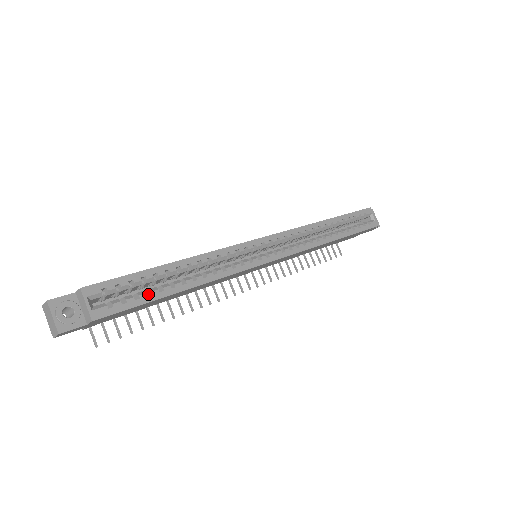
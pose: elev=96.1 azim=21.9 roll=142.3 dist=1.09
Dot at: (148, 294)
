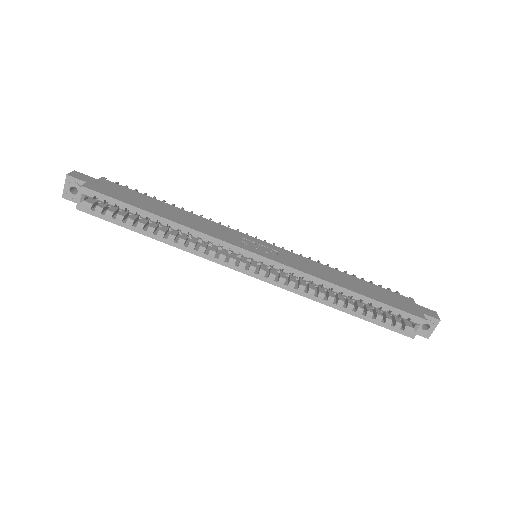
Dot at: (128, 219)
